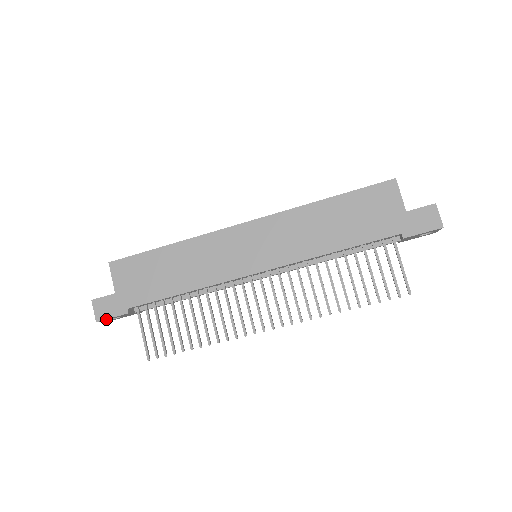
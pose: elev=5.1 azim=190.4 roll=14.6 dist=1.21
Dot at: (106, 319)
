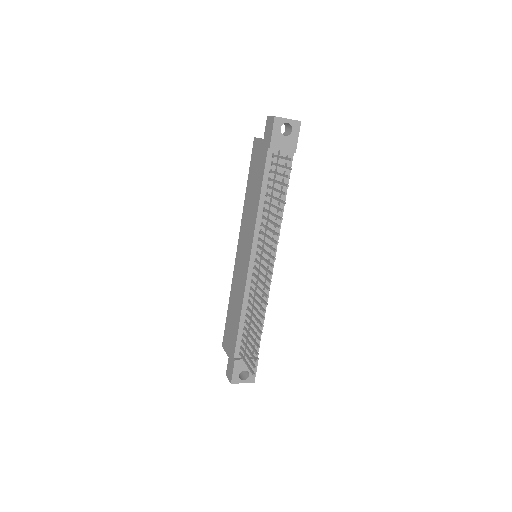
Dot at: (233, 377)
